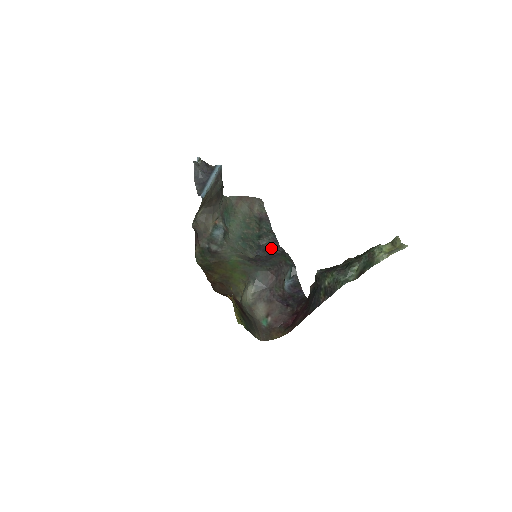
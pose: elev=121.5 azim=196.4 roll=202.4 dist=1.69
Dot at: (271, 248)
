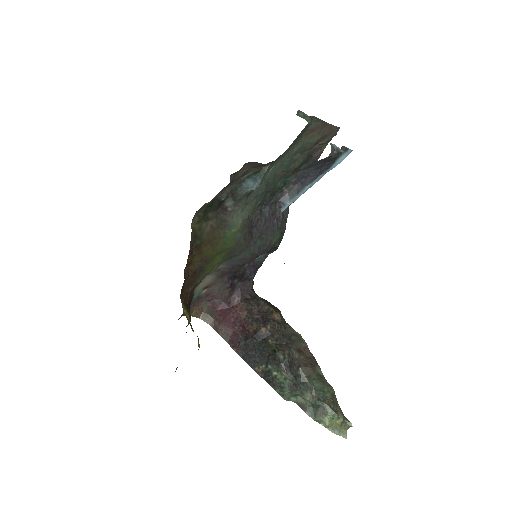
Dot at: (280, 205)
